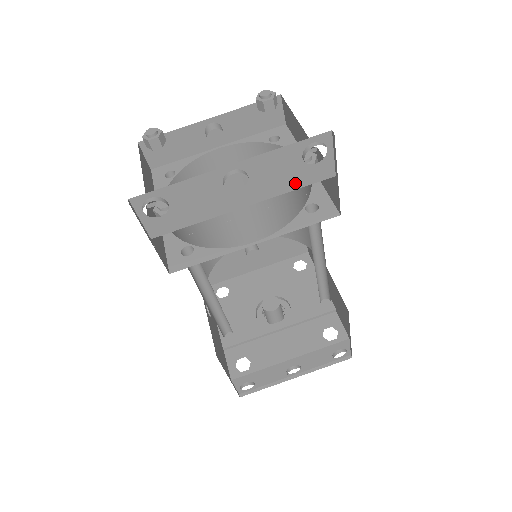
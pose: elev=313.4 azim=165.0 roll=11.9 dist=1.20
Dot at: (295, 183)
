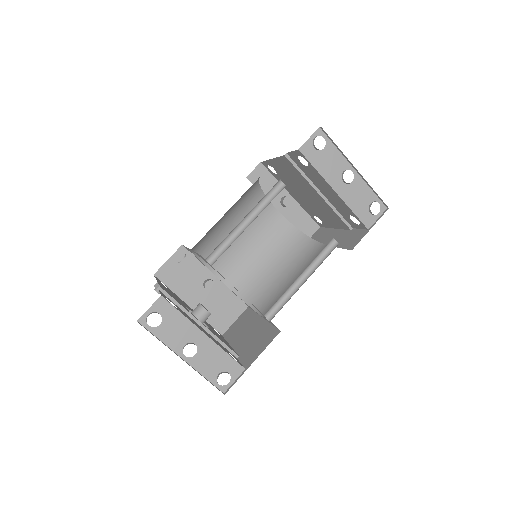
Dot at: (357, 210)
